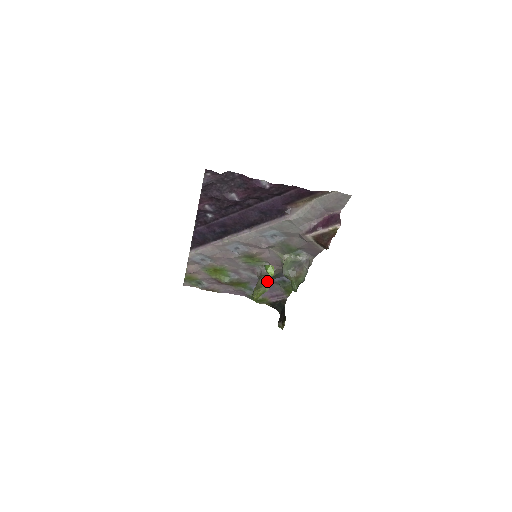
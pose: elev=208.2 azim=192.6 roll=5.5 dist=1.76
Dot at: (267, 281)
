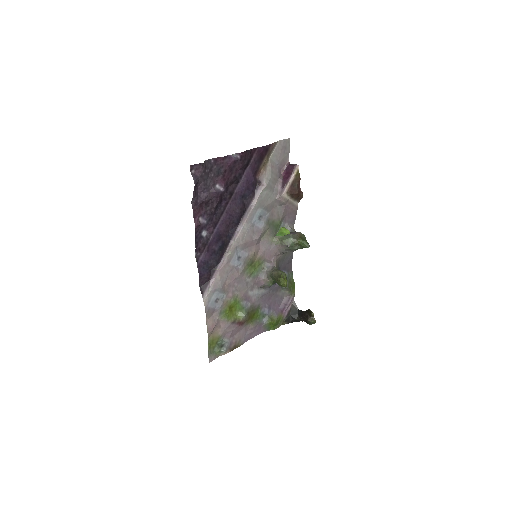
Dot at: (279, 270)
